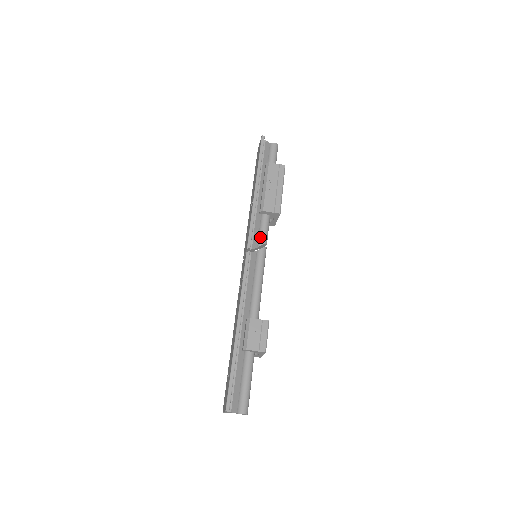
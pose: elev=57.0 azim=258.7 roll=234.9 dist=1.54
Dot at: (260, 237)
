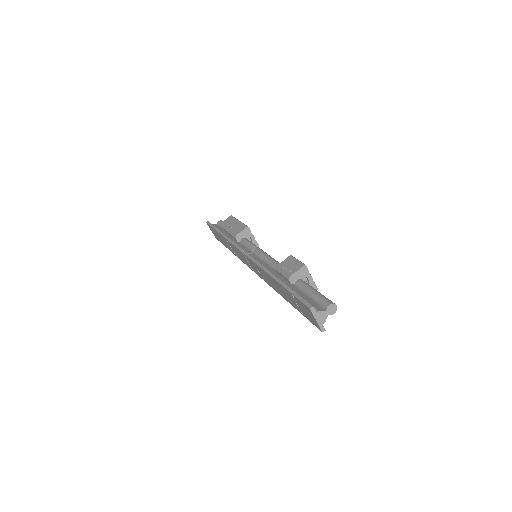
Dot at: (249, 247)
